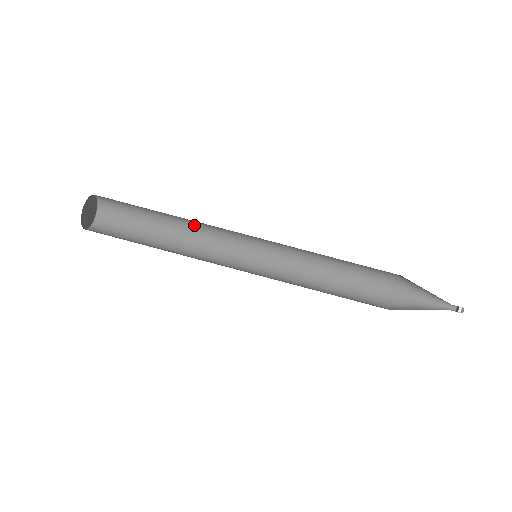
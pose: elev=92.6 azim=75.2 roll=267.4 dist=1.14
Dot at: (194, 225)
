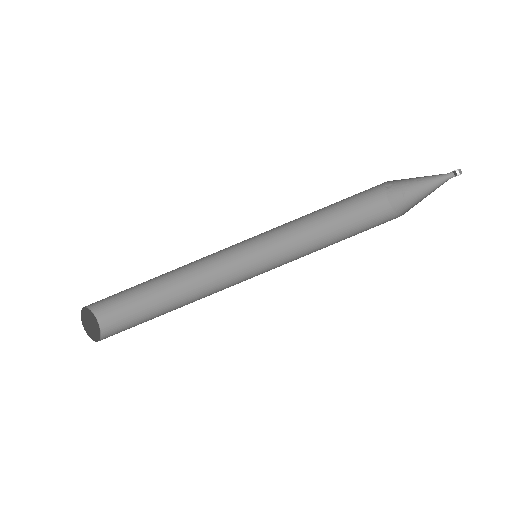
Dot at: (192, 283)
